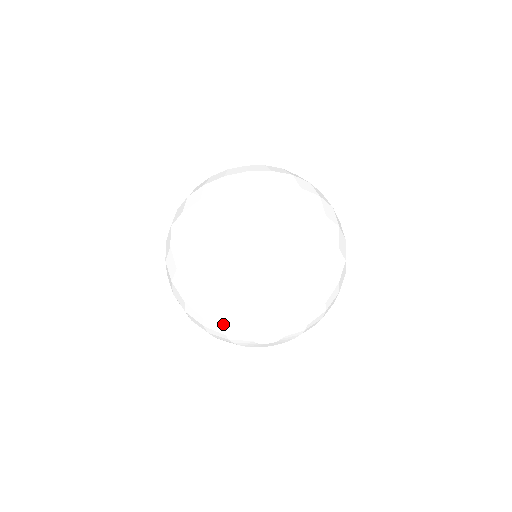
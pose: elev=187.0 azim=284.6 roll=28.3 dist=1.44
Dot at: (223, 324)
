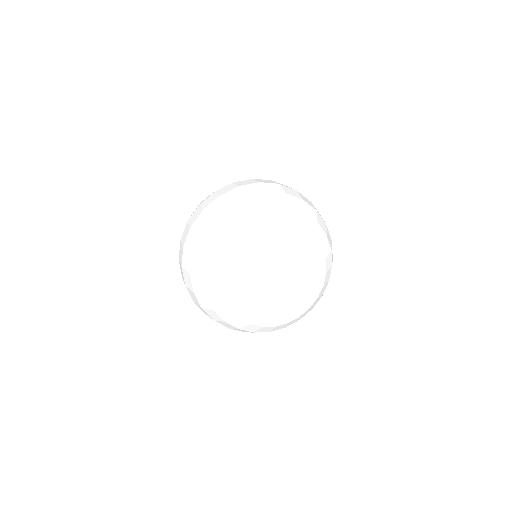
Dot at: (241, 280)
